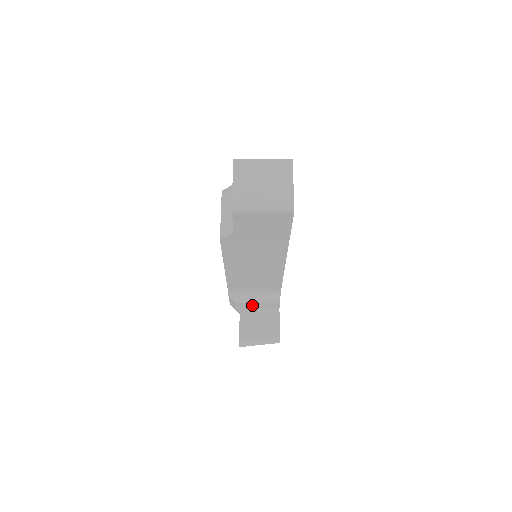
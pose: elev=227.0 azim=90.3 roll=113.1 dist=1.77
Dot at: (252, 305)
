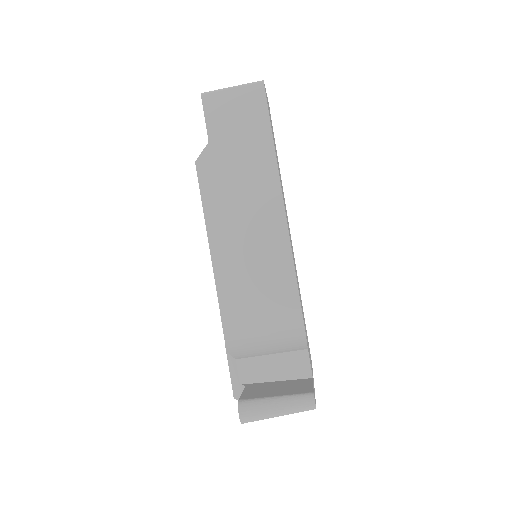
Dot at: (265, 369)
